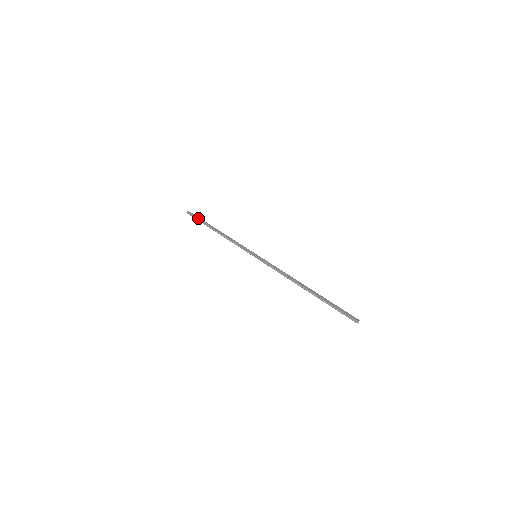
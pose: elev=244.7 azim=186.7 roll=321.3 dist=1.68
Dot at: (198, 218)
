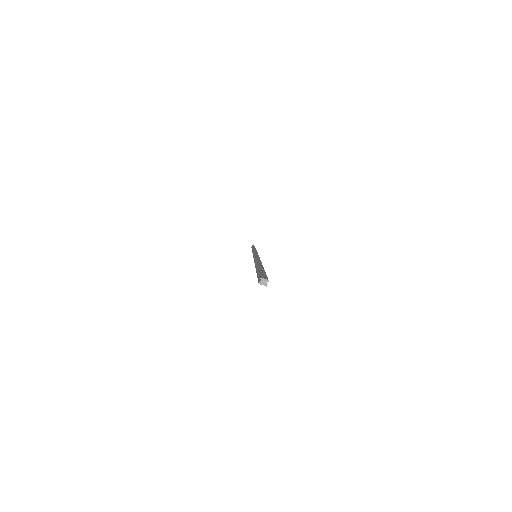
Dot at: (253, 246)
